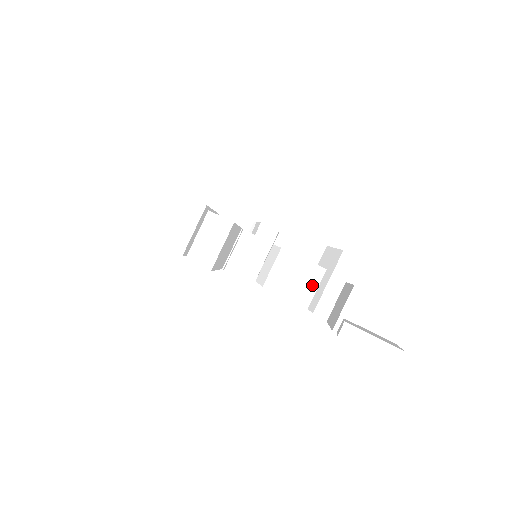
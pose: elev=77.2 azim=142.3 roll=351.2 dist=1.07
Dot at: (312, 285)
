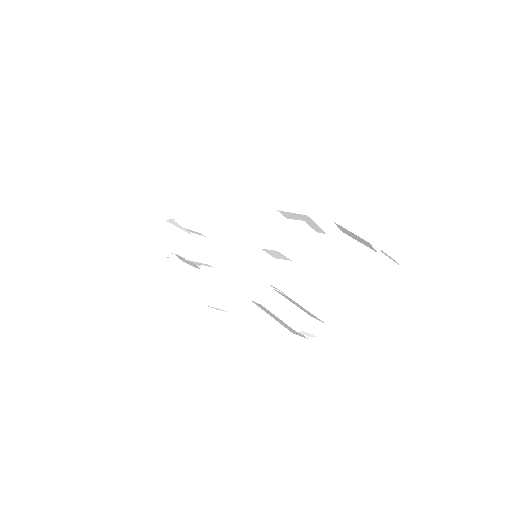
Dot at: (309, 231)
